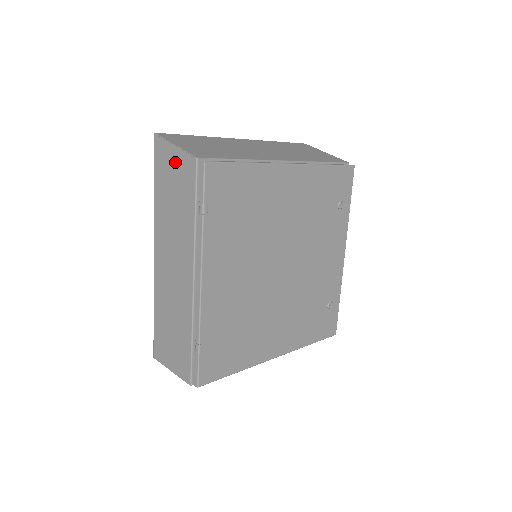
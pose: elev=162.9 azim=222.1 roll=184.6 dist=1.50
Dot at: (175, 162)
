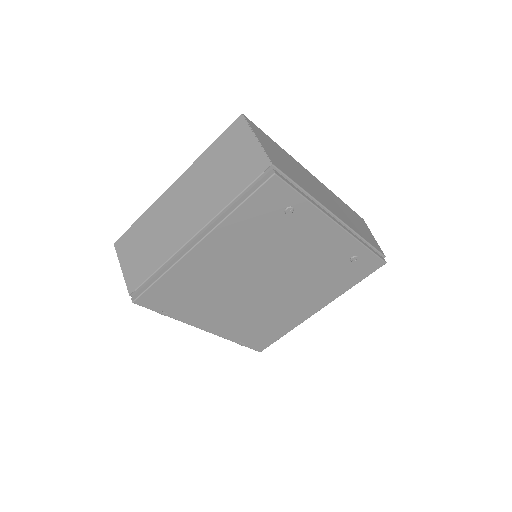
Dot at: occluded
